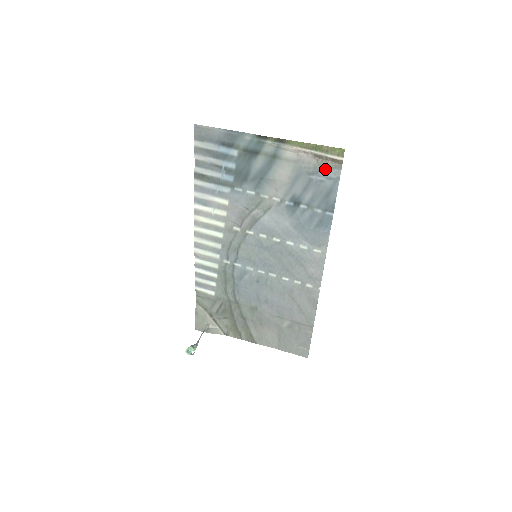
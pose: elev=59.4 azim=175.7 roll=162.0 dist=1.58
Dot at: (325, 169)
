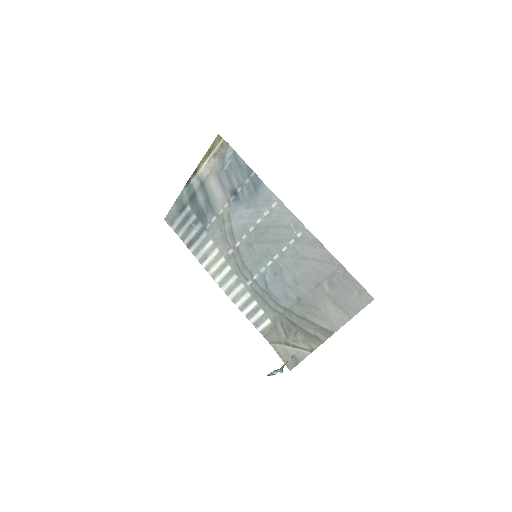
Dot at: (224, 156)
